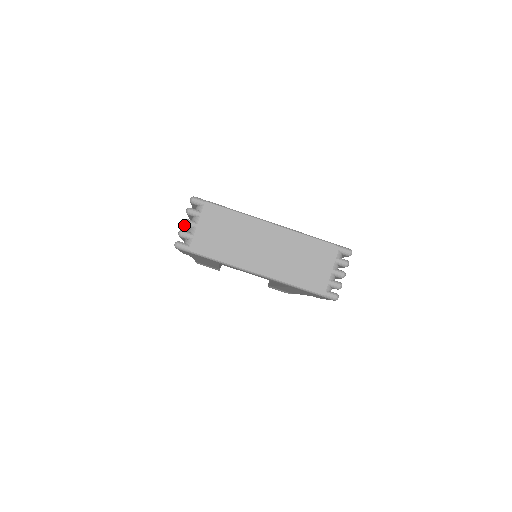
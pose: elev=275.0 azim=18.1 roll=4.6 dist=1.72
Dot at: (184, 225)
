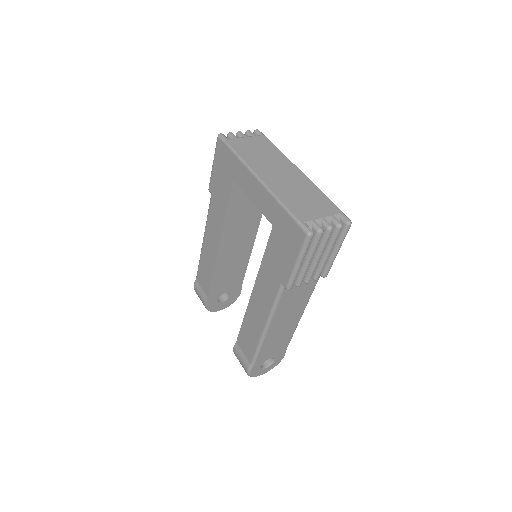
Dot at: (237, 133)
